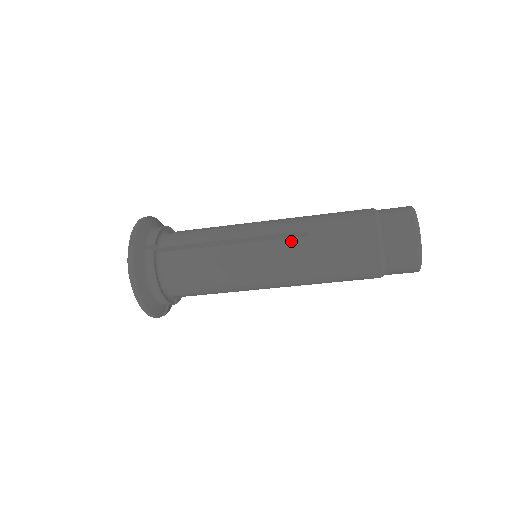
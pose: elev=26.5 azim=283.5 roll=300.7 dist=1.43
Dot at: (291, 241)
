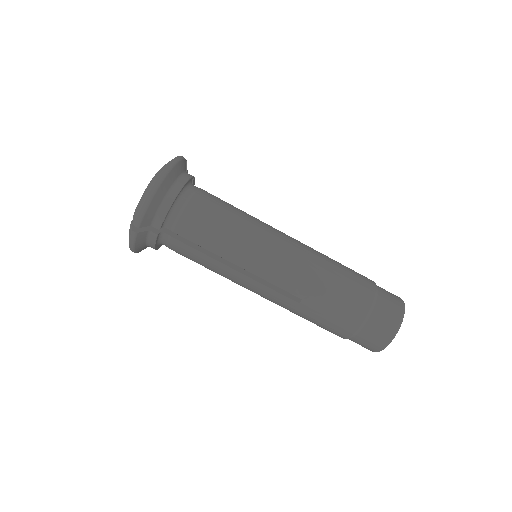
Dot at: (308, 246)
